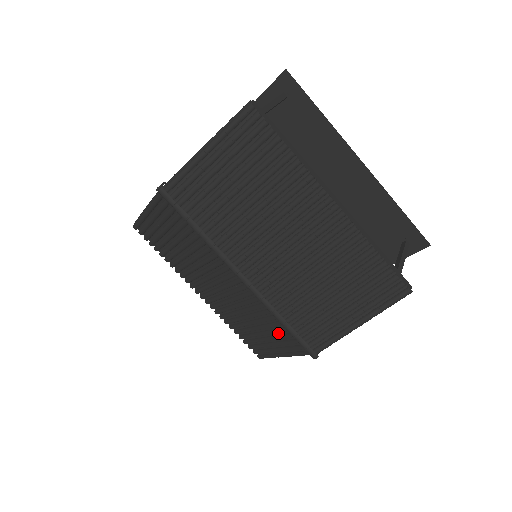
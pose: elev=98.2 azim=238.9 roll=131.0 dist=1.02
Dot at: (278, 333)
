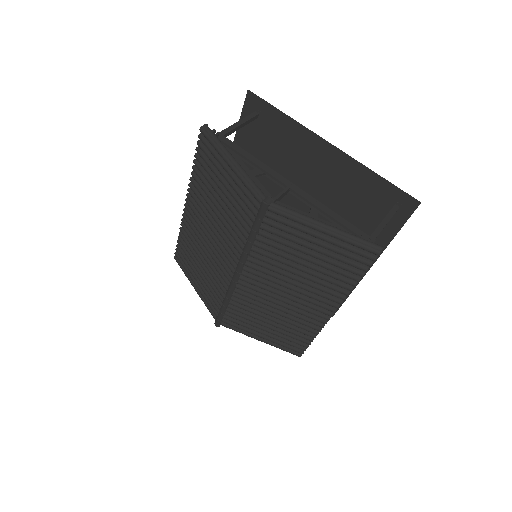
Dot at: (211, 291)
